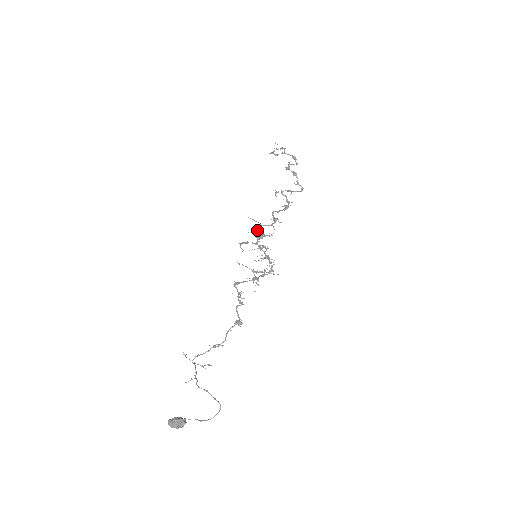
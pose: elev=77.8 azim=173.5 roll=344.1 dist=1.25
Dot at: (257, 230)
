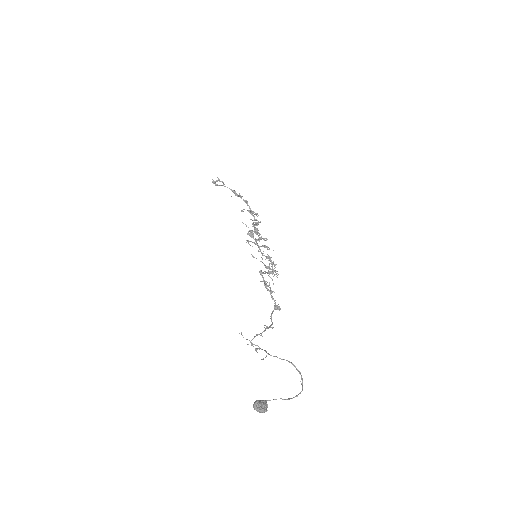
Dot at: occluded
